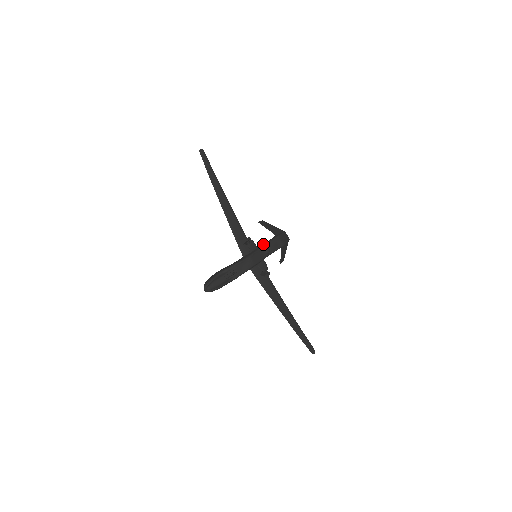
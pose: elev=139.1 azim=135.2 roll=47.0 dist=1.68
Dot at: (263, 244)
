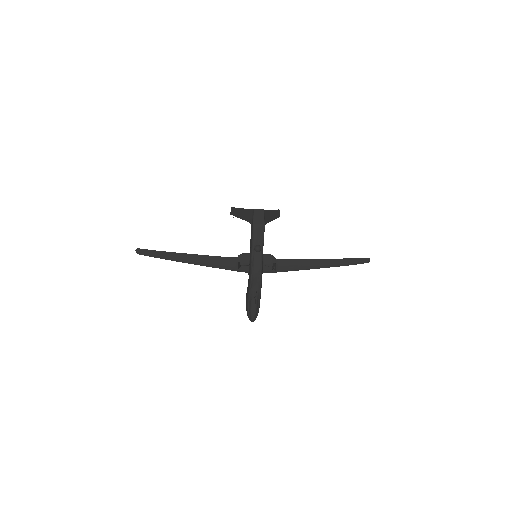
Dot at: occluded
